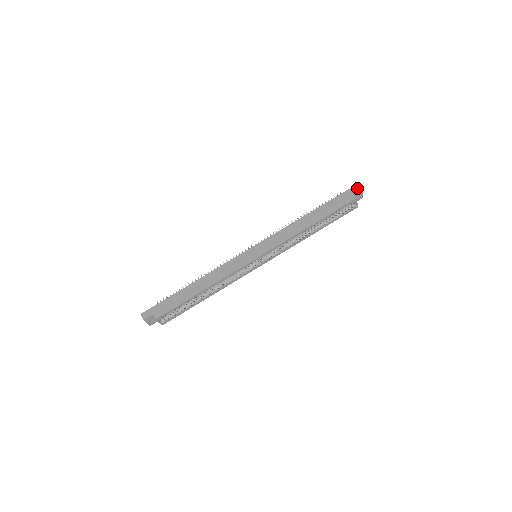
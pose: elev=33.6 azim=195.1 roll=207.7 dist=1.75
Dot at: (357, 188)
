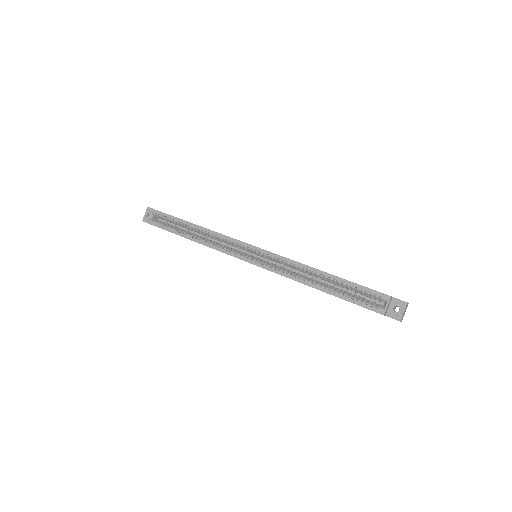
Dot at: occluded
